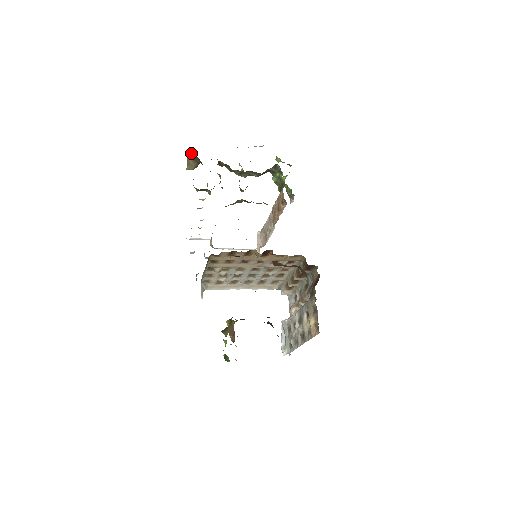
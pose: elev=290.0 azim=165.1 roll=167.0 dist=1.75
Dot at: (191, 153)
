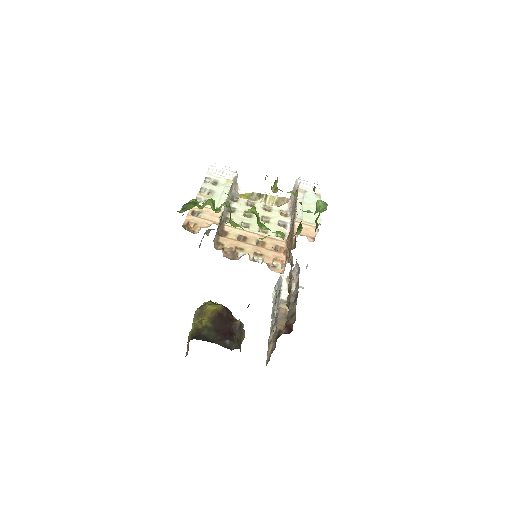
Dot at: occluded
